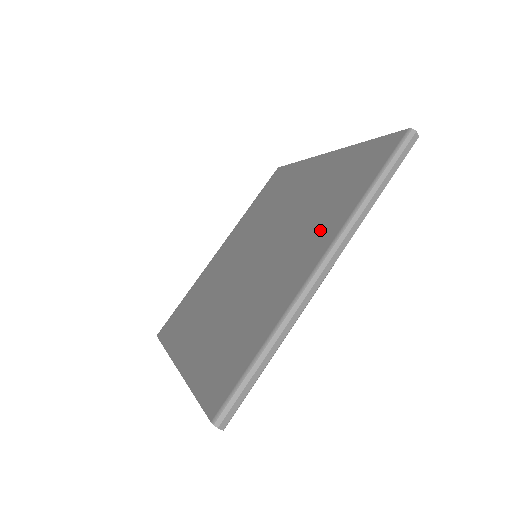
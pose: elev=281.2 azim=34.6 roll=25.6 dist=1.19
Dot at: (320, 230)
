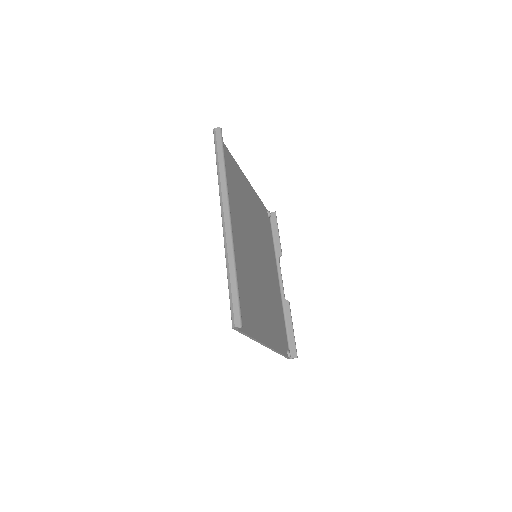
Dot at: occluded
